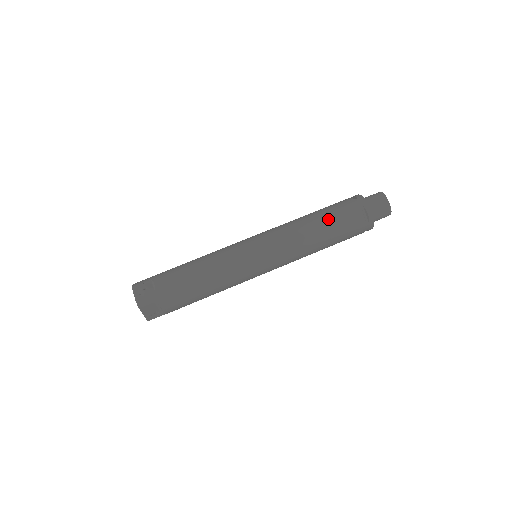
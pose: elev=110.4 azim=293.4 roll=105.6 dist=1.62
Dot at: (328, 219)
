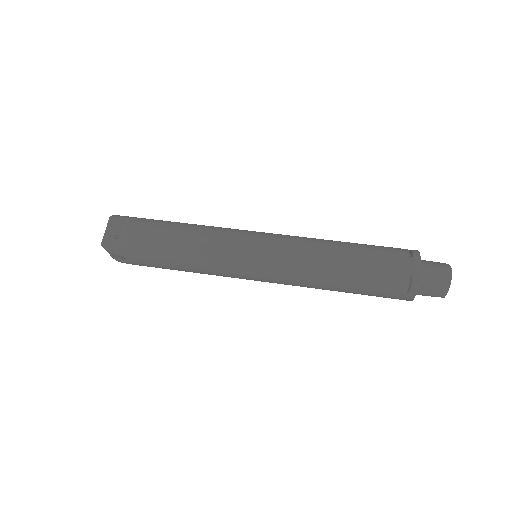
Dot at: occluded
